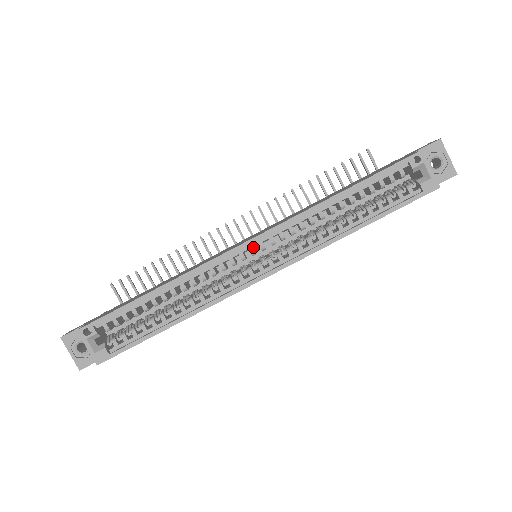
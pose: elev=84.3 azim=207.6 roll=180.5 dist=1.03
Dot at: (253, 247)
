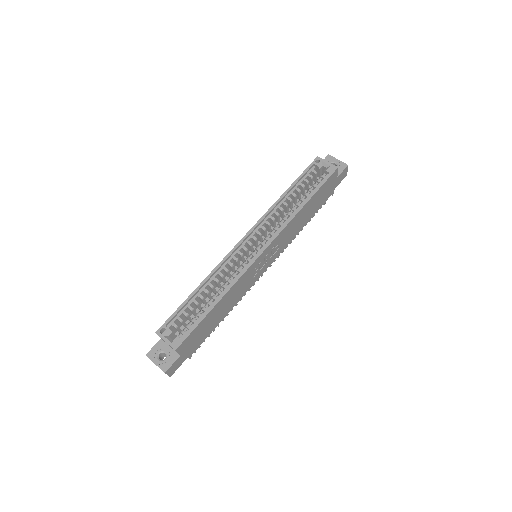
Dot at: occluded
